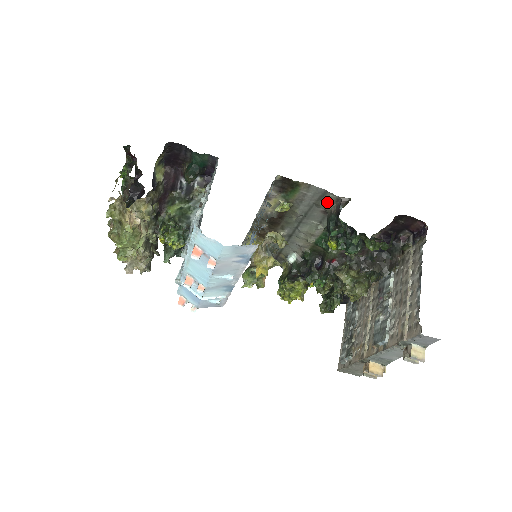
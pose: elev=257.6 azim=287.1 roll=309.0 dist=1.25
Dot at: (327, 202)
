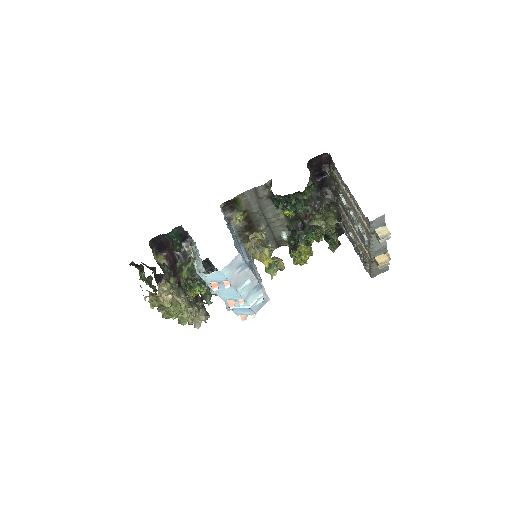
Dot at: (262, 192)
